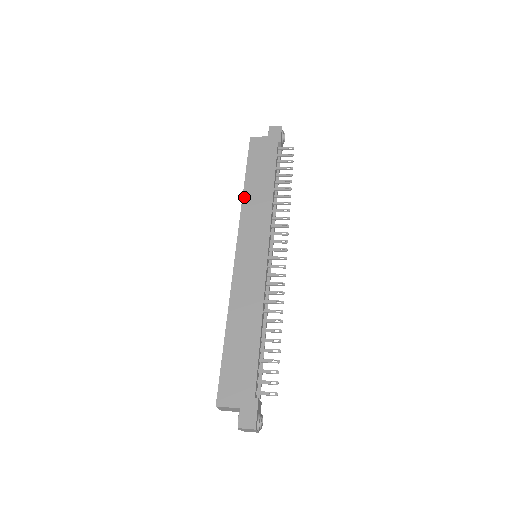
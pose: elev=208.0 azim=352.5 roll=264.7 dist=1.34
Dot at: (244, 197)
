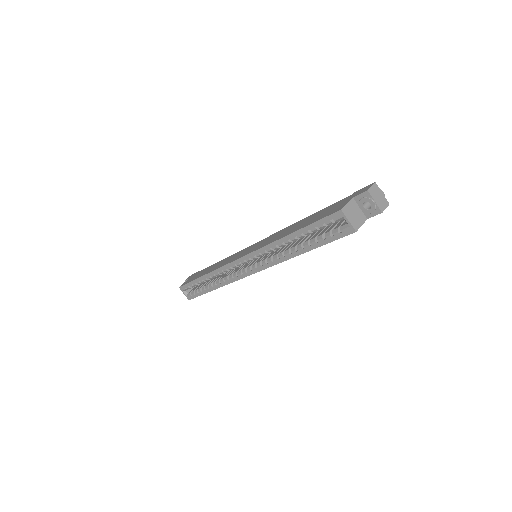
Dot at: (211, 271)
